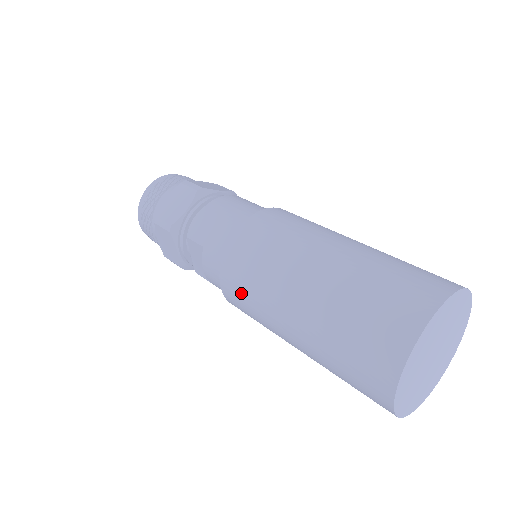
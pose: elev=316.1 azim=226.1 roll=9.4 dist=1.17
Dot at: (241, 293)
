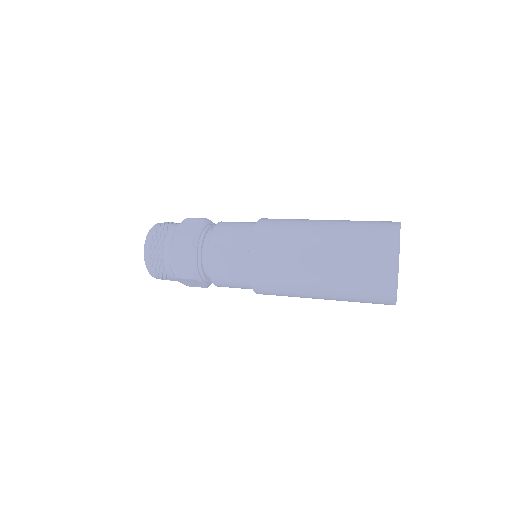
Dot at: (270, 259)
